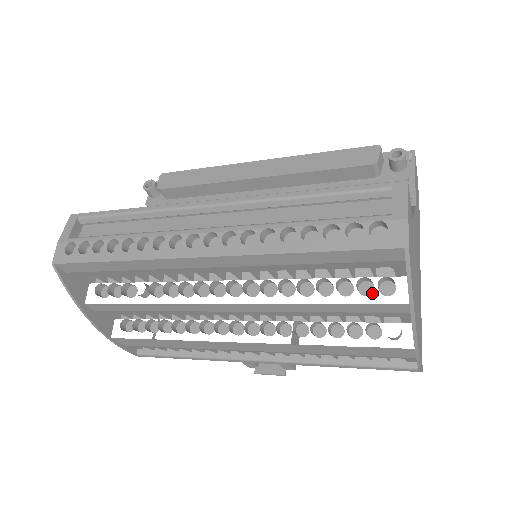
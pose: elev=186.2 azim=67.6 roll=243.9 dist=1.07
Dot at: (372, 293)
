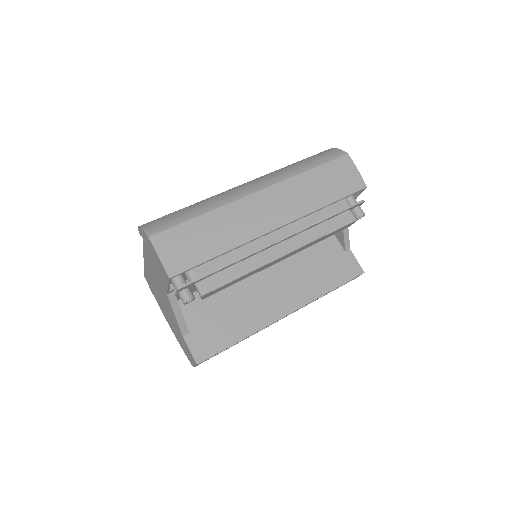
Dot at: occluded
